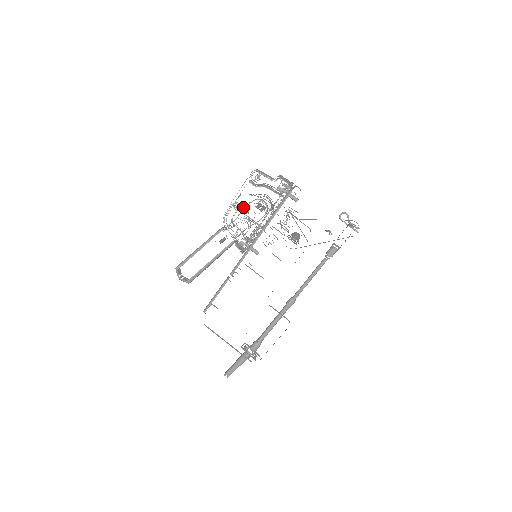
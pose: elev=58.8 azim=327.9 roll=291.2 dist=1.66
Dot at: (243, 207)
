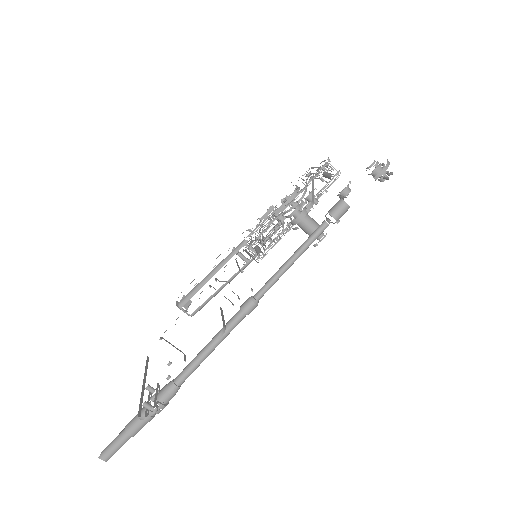
Dot at: occluded
